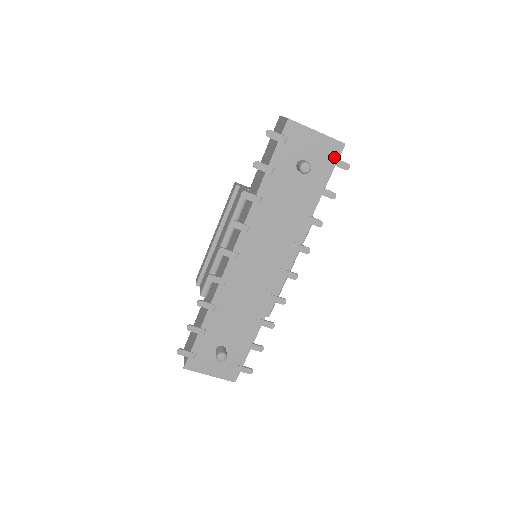
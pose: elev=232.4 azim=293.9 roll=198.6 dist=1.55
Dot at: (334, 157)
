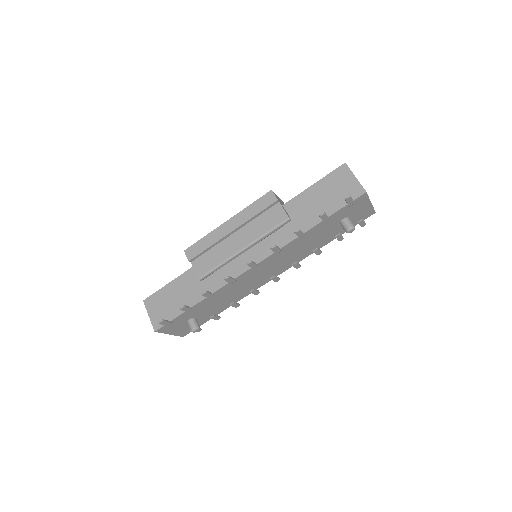
Dot at: (363, 219)
